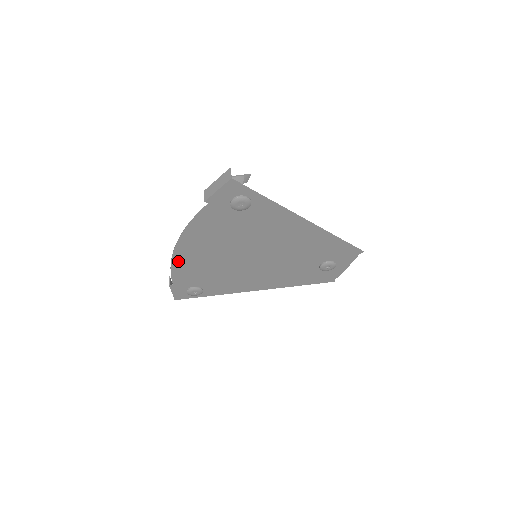
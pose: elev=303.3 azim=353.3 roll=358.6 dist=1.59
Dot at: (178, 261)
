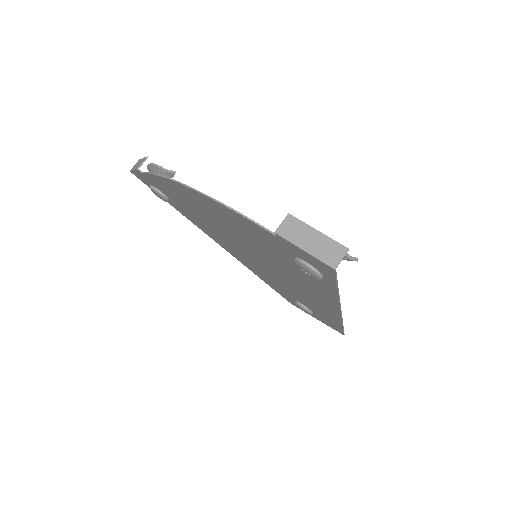
Dot at: (172, 184)
